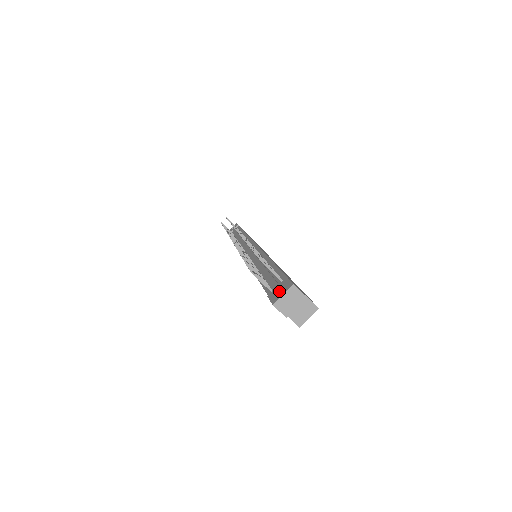
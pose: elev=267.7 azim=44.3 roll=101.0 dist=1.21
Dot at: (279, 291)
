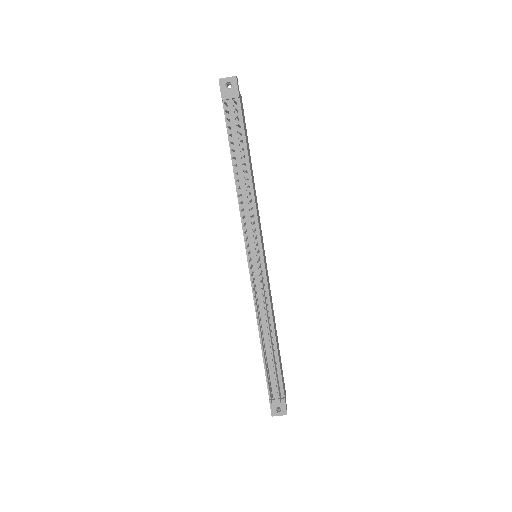
Dot at: occluded
